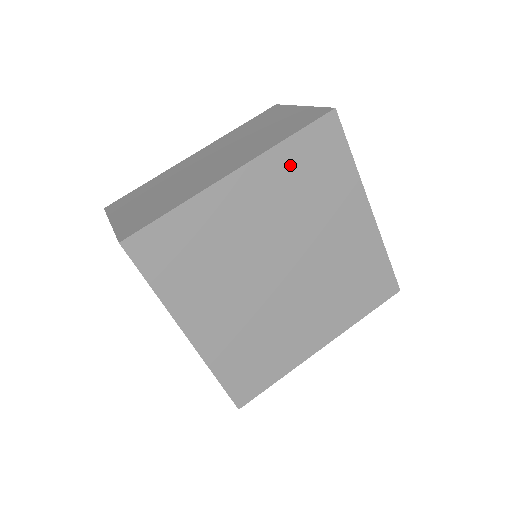
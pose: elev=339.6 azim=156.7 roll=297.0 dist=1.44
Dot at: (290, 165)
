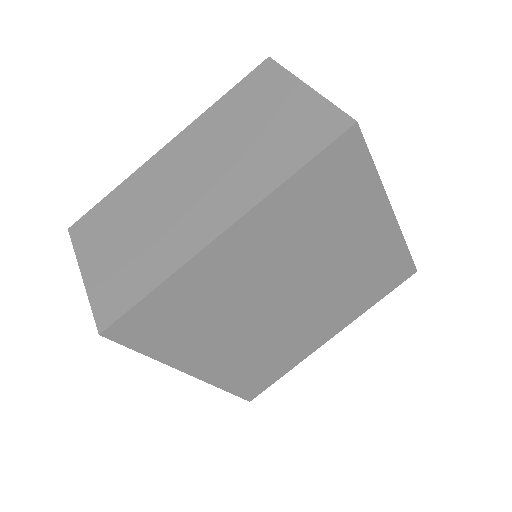
Dot at: (296, 202)
